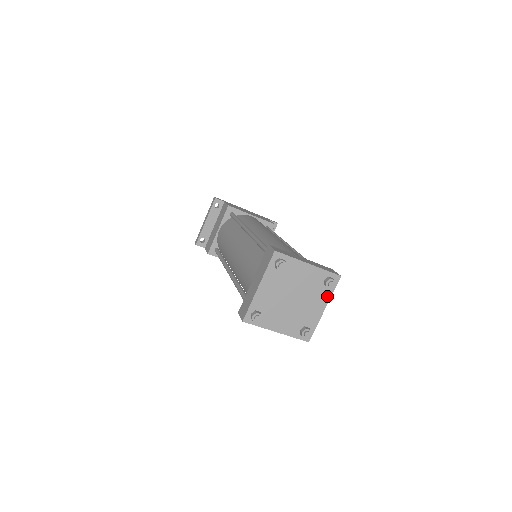
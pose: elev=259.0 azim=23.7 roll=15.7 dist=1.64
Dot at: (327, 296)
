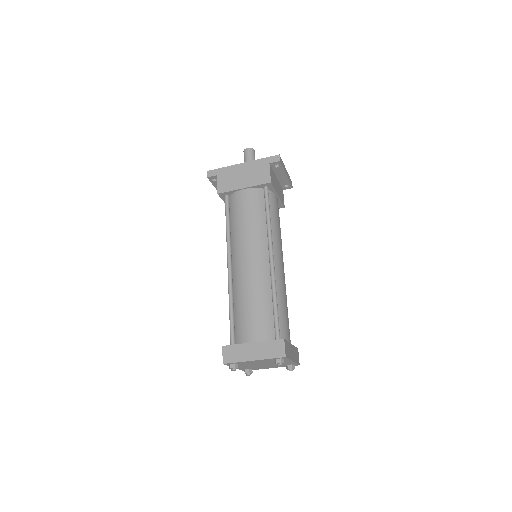
Dot at: (287, 360)
